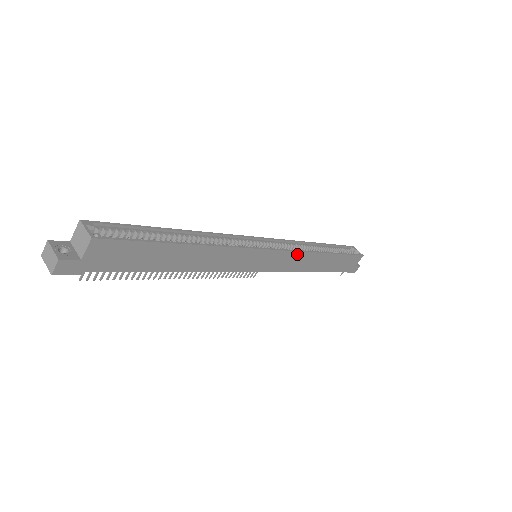
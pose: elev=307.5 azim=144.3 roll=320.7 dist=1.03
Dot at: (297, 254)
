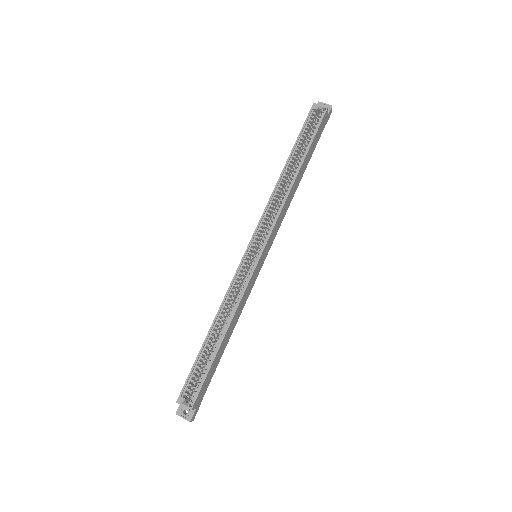
Dot at: (279, 217)
